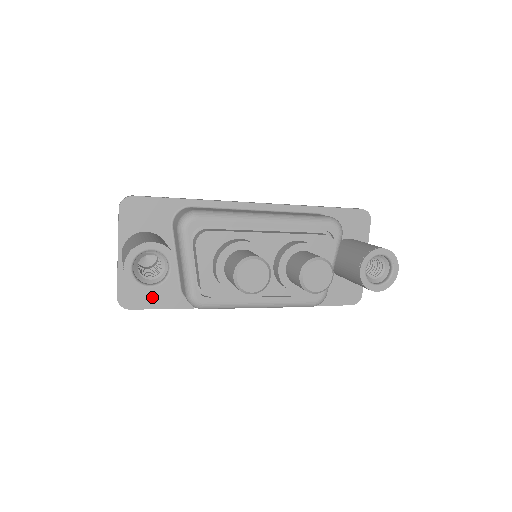
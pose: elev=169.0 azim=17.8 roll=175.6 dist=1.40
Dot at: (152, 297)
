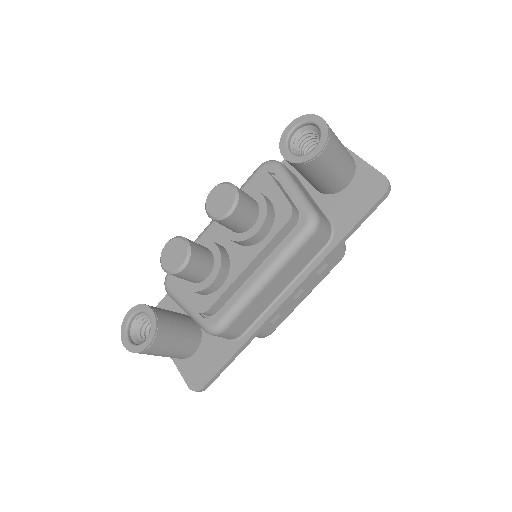
Dot at: (210, 364)
